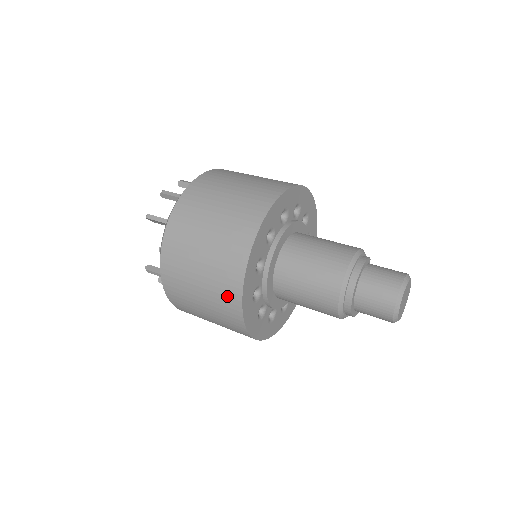
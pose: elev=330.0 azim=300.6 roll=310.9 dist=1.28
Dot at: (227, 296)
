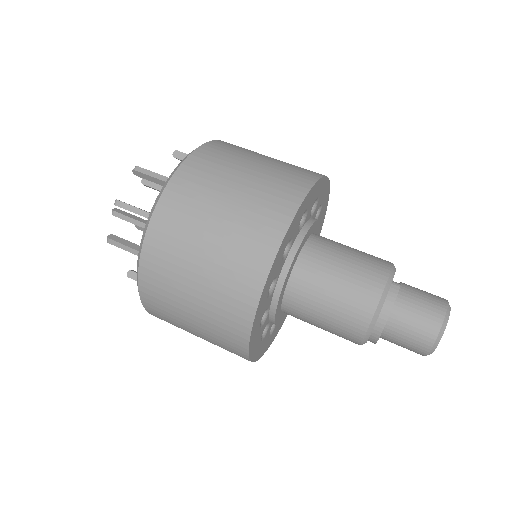
Dot at: (231, 352)
